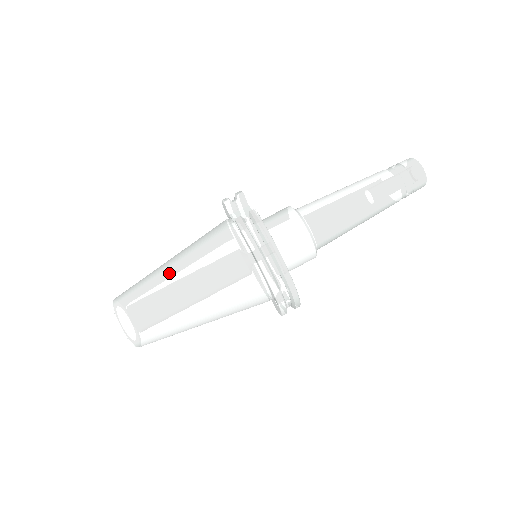
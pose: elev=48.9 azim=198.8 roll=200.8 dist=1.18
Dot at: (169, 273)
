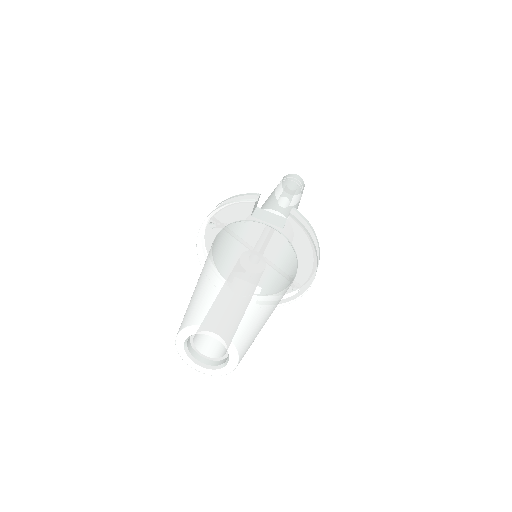
Dot at: (249, 277)
